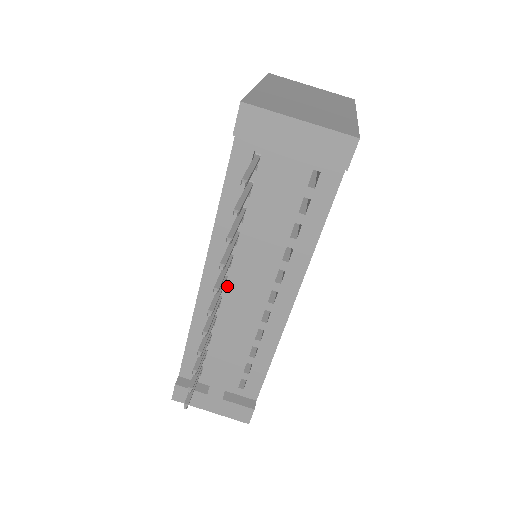
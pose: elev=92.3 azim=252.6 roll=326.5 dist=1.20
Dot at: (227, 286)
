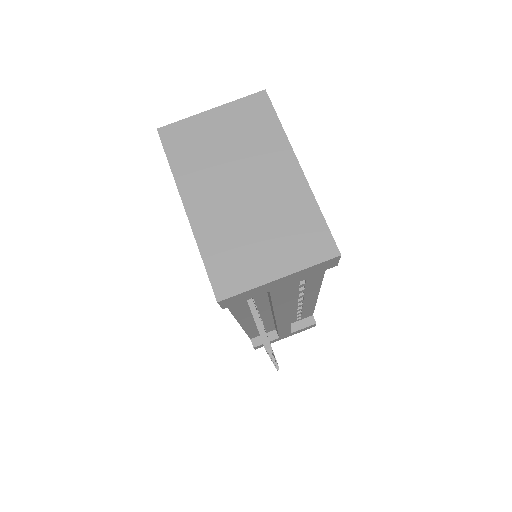
Dot at: (261, 315)
